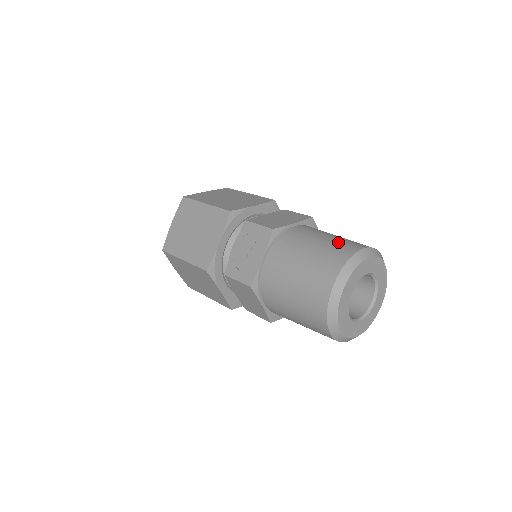
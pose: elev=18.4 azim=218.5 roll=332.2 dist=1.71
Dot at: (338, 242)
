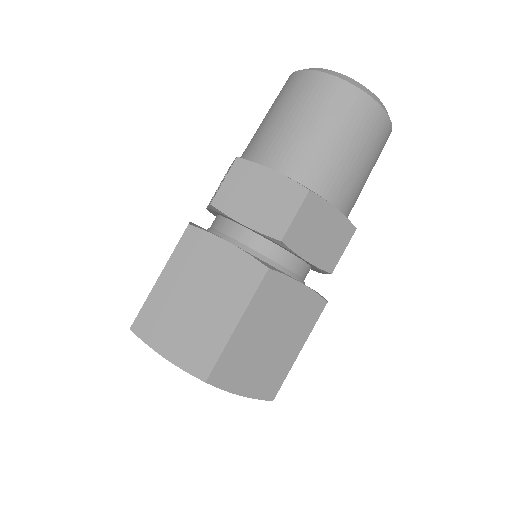
Dot at: occluded
